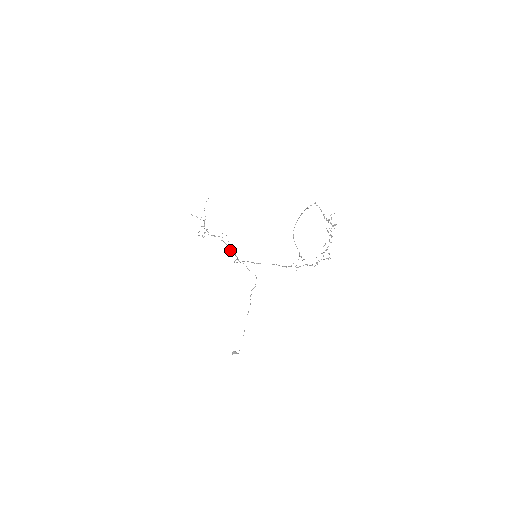
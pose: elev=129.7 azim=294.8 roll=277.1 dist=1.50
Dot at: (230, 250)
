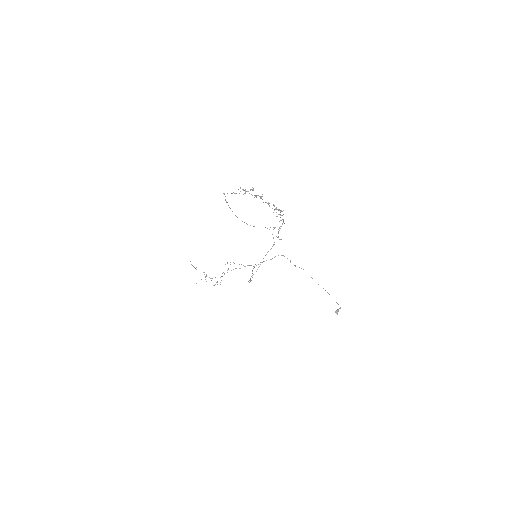
Dot at: occluded
